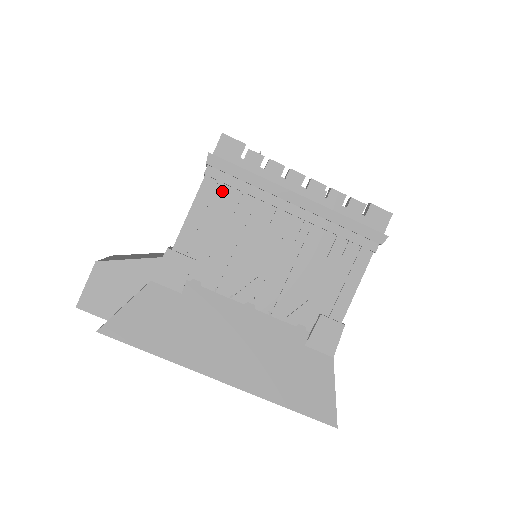
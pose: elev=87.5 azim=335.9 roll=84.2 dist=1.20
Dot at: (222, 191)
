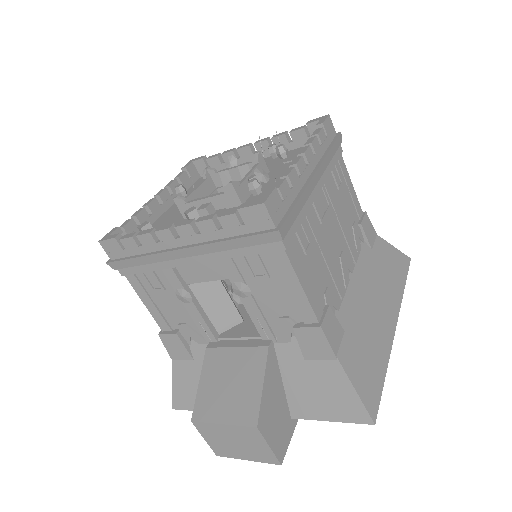
Dot at: (295, 242)
